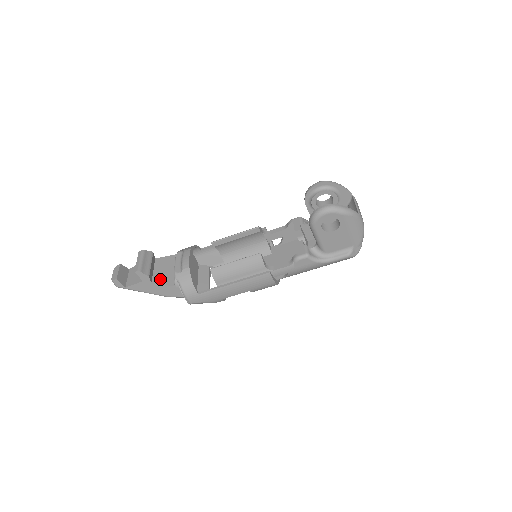
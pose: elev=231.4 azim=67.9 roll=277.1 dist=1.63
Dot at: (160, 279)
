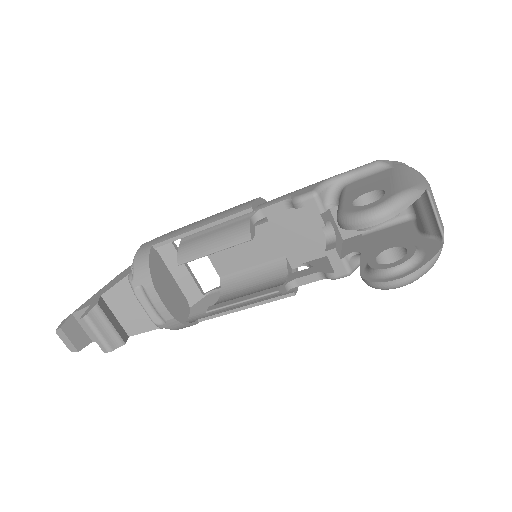
Dot at: (135, 326)
